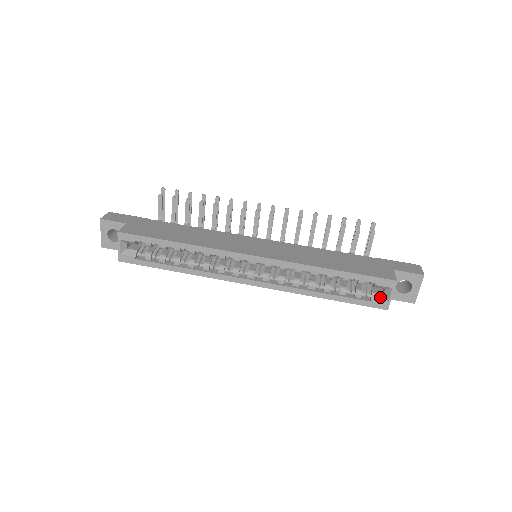
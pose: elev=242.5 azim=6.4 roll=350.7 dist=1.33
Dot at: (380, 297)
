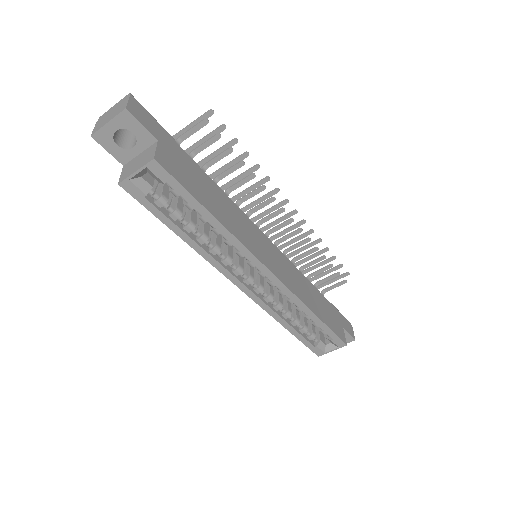
Dot at: (323, 346)
